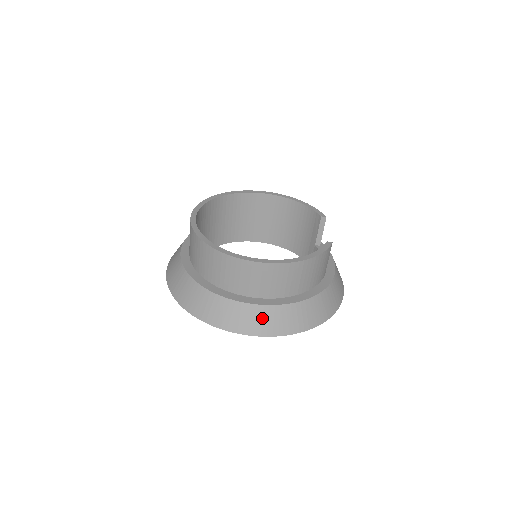
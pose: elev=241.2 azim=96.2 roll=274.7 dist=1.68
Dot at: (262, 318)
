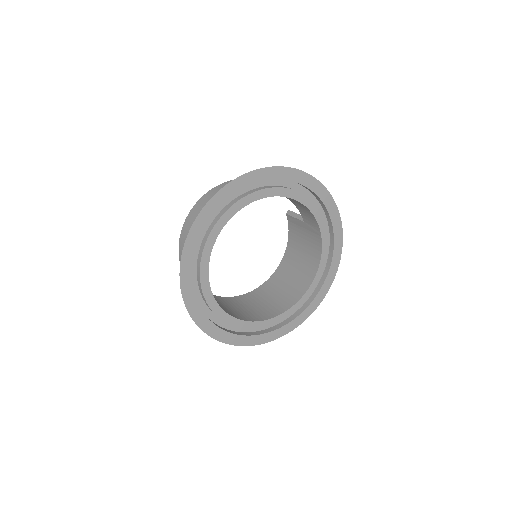
Dot at: occluded
